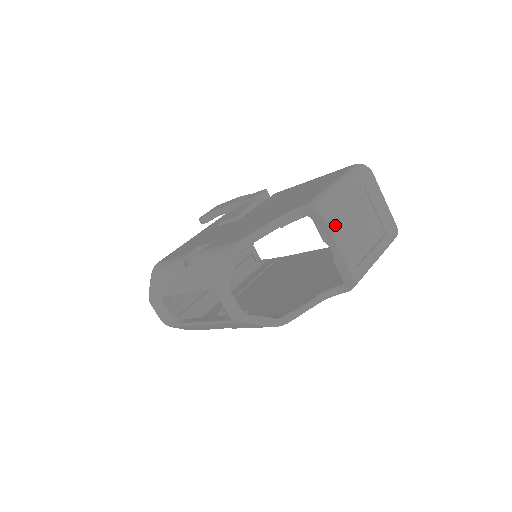
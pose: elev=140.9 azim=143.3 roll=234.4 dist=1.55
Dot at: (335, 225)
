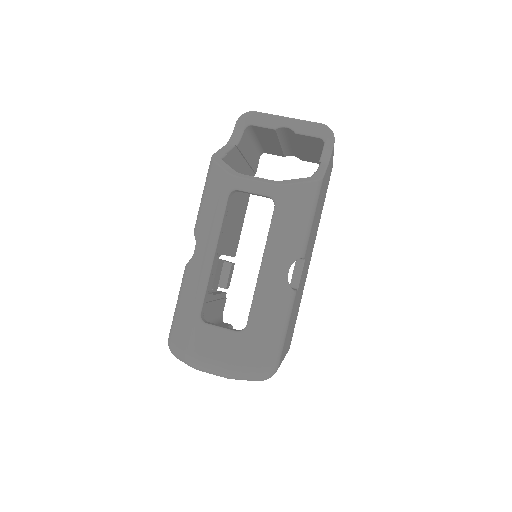
Dot at: occluded
